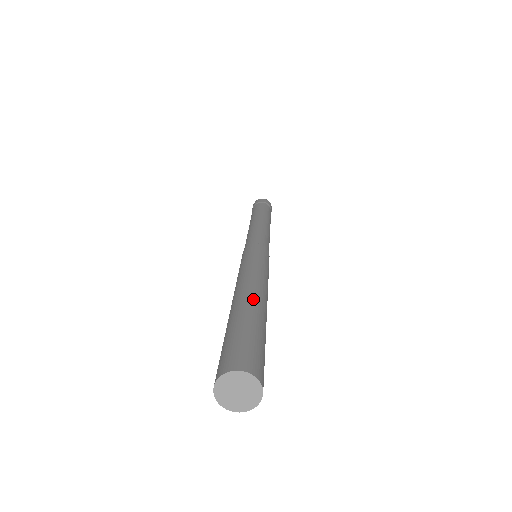
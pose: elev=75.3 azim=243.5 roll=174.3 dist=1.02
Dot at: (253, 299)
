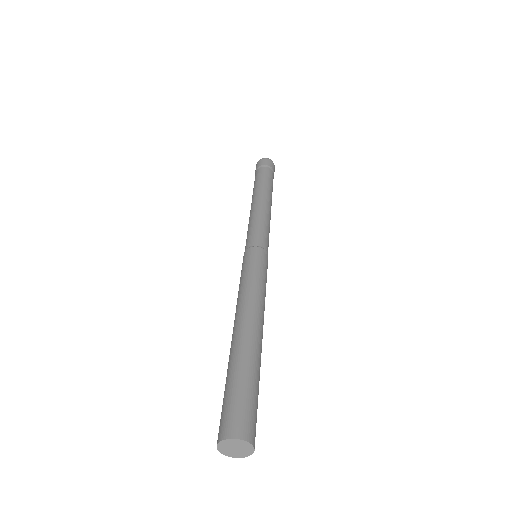
Dot at: (247, 339)
